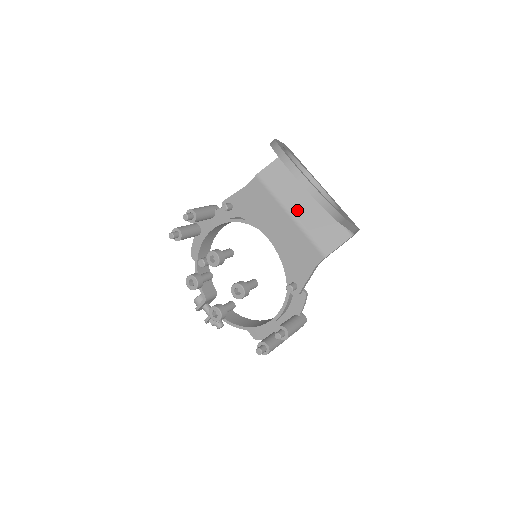
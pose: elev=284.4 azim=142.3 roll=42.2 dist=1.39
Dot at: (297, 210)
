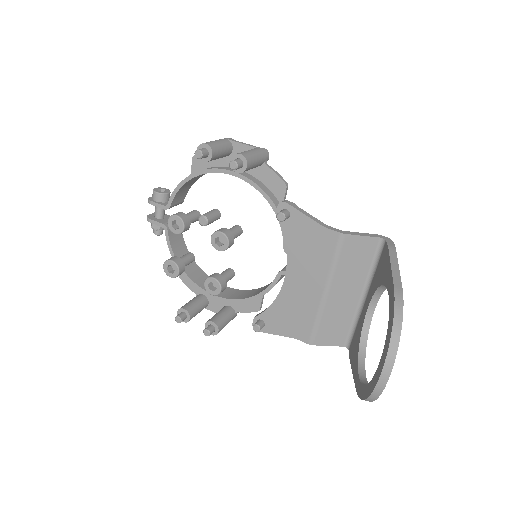
Dot at: (334, 294)
